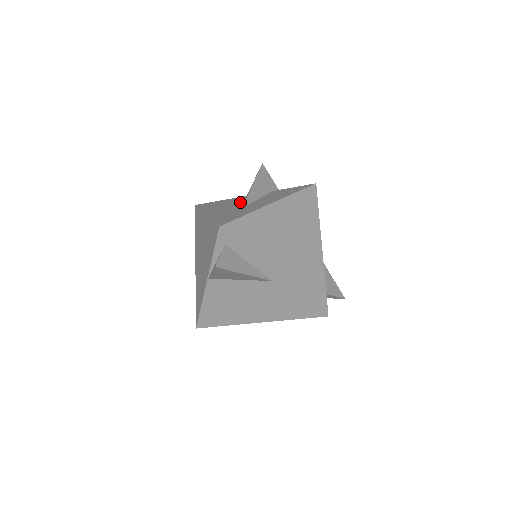
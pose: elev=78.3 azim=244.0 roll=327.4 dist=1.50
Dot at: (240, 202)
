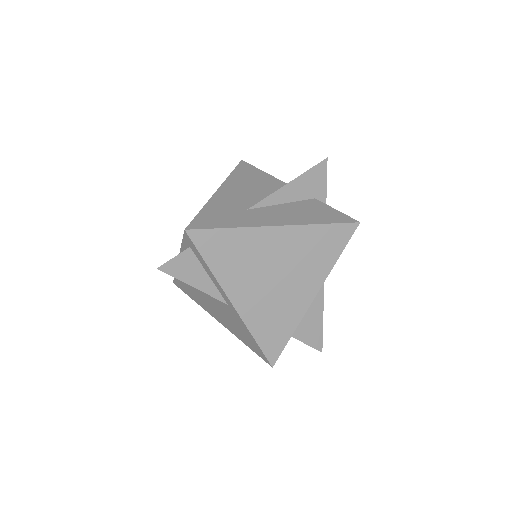
Dot at: (265, 194)
